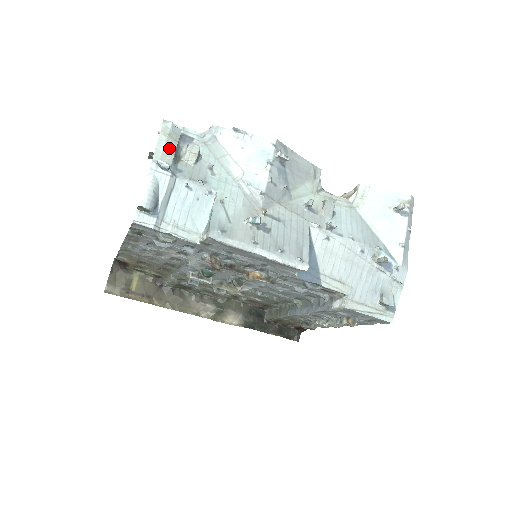
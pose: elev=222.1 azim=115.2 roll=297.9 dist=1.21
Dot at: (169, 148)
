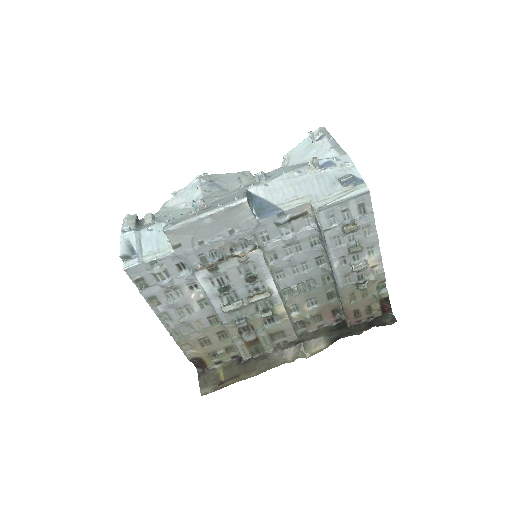
Dot at: (130, 224)
